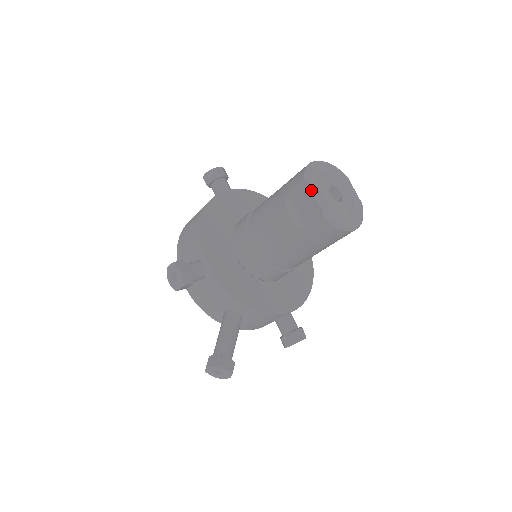
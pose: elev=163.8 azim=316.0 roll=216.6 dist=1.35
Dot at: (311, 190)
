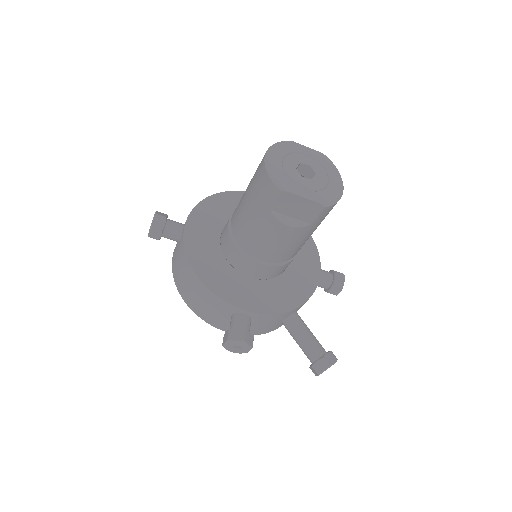
Dot at: (296, 195)
